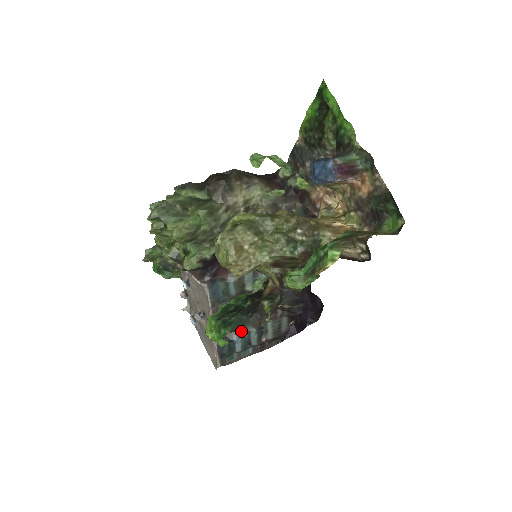
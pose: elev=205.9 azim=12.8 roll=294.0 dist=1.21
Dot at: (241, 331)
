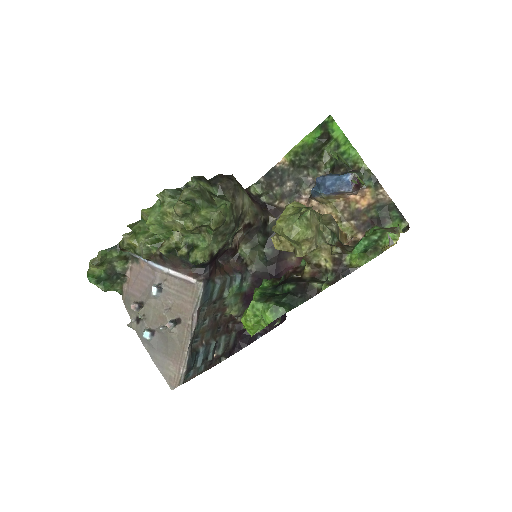
Dot at: (205, 343)
